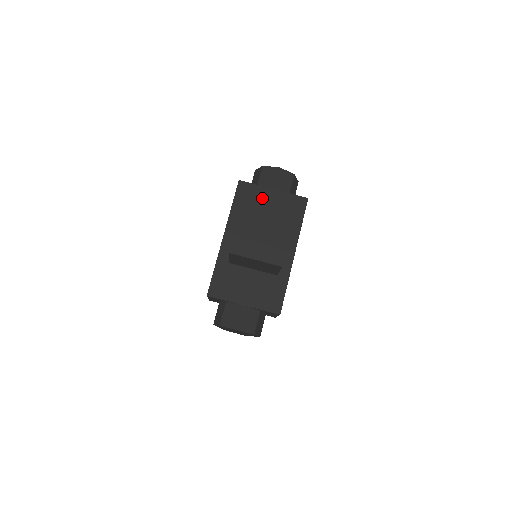
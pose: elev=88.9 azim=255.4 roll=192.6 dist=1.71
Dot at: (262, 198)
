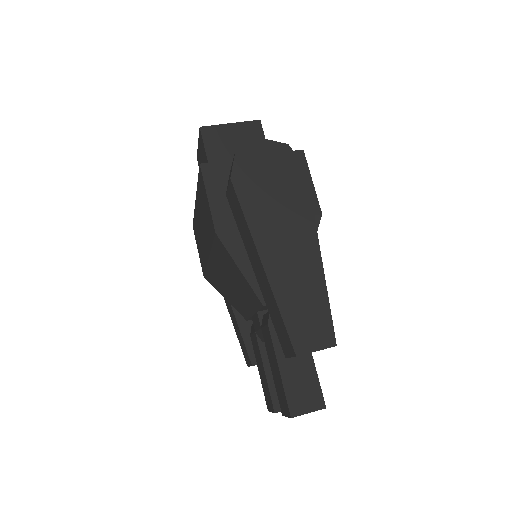
Dot at: occluded
